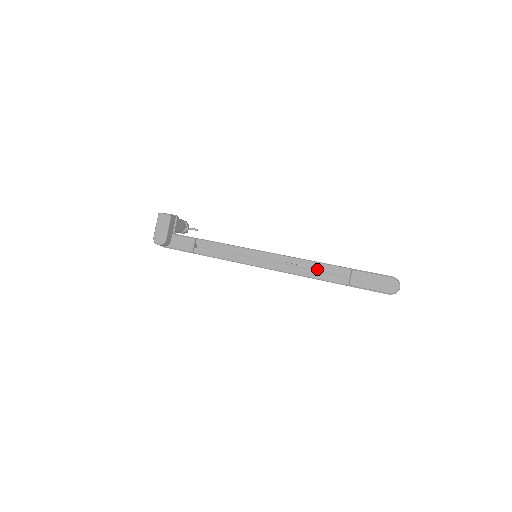
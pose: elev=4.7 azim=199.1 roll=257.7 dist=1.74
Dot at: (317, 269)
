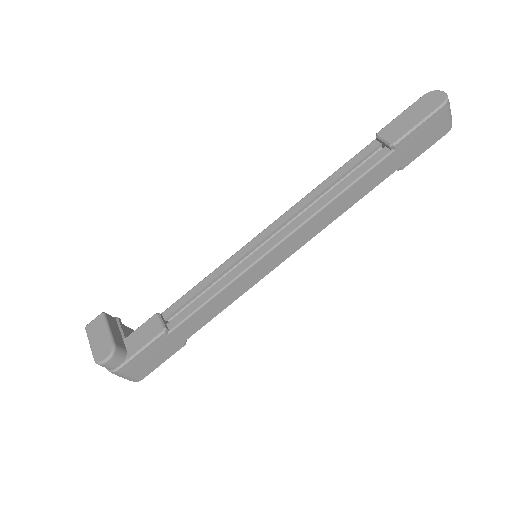
Dot at: occluded
